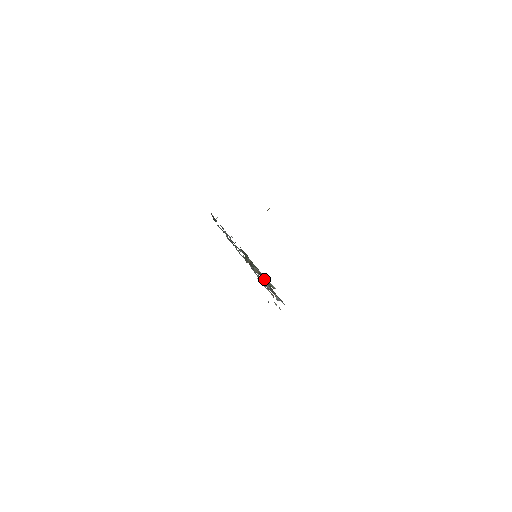
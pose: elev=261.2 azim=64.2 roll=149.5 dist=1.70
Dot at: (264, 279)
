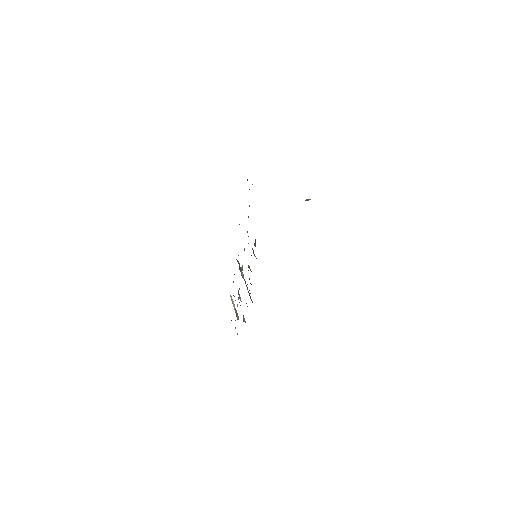
Dot at: occluded
